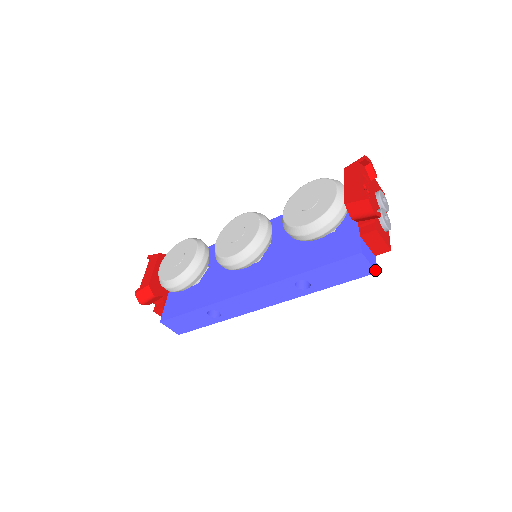
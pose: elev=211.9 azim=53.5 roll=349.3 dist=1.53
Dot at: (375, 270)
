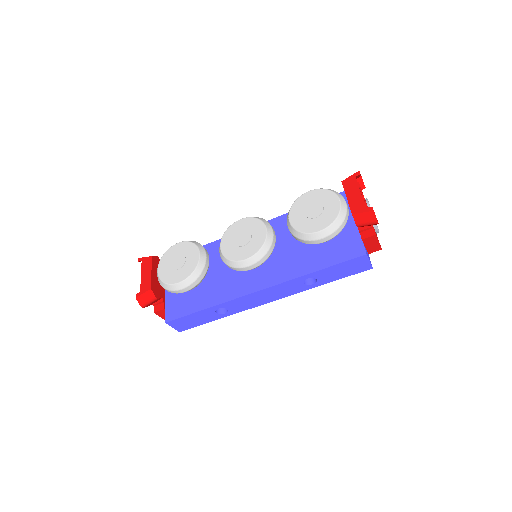
Dot at: occluded
